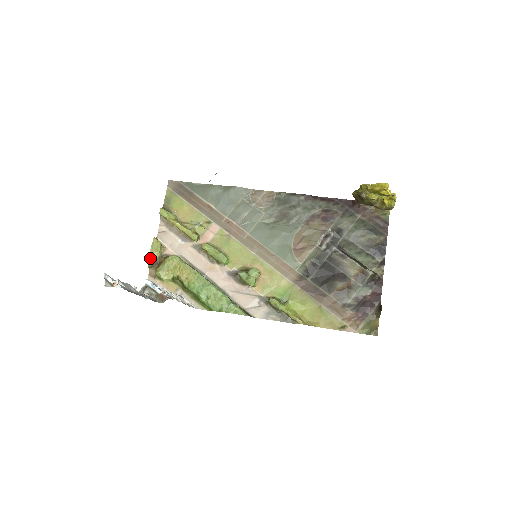
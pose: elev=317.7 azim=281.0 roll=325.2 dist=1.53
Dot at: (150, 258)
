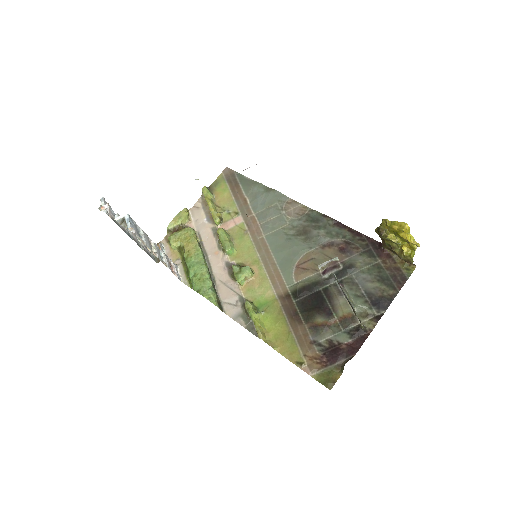
Dot at: (172, 222)
